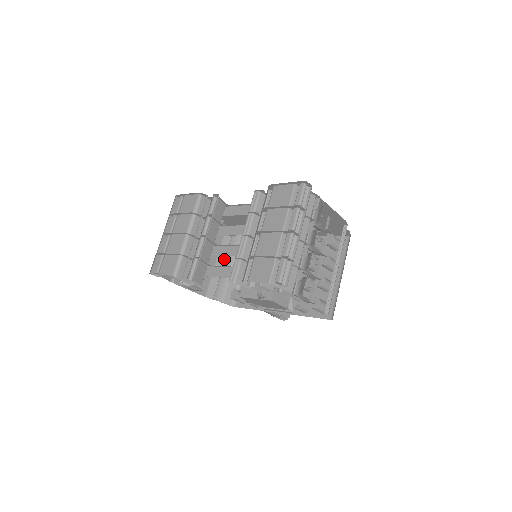
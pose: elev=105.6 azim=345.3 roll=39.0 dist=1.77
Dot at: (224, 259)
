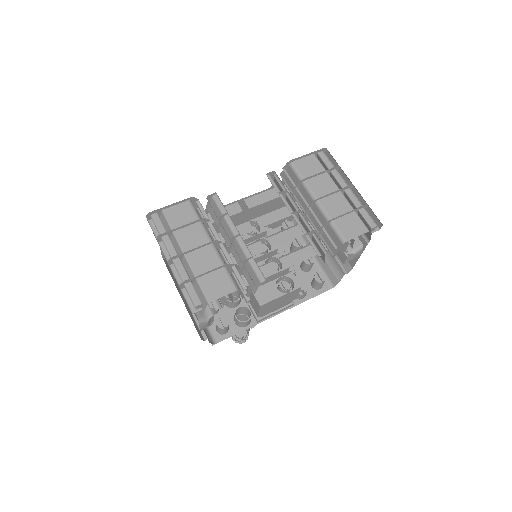
Dot at: (182, 294)
